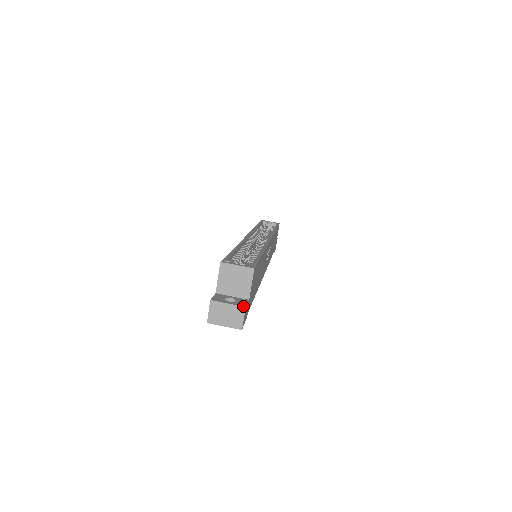
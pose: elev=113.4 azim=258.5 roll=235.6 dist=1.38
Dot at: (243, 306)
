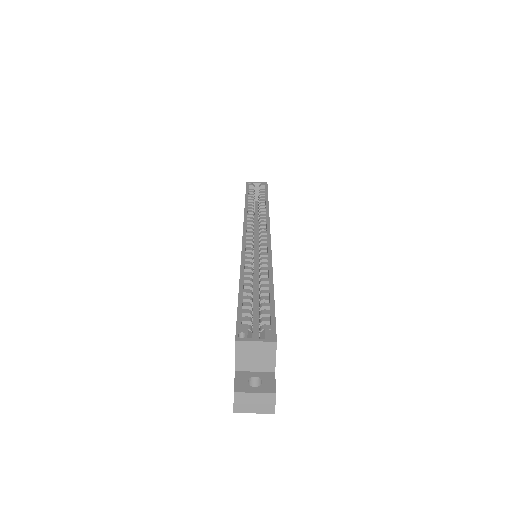
Dot at: (273, 393)
